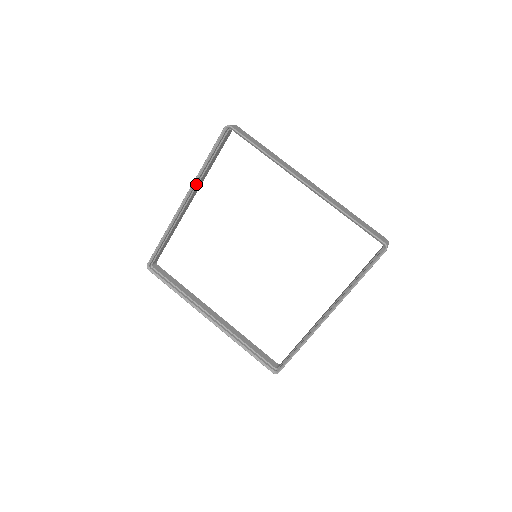
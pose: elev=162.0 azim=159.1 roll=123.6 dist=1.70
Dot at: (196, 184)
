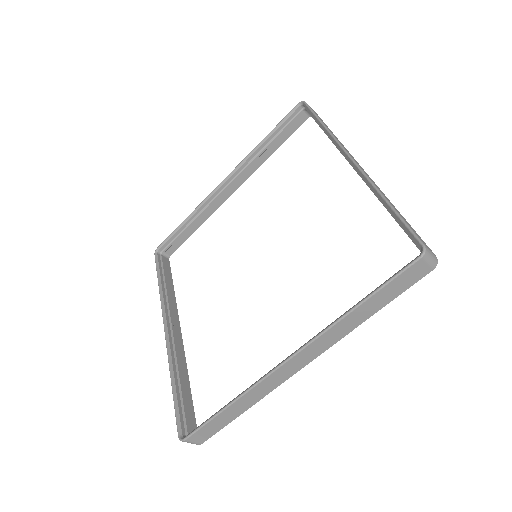
Dot at: (245, 165)
